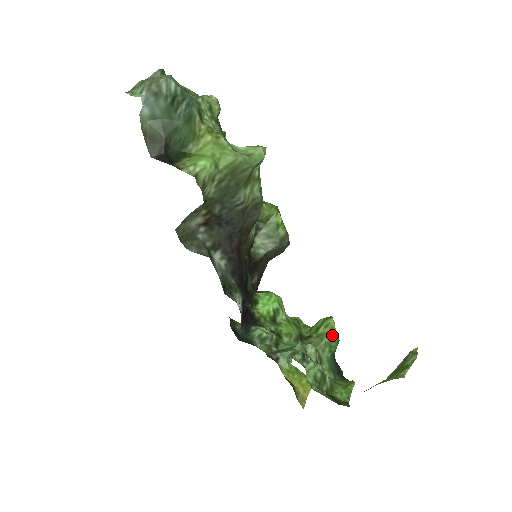
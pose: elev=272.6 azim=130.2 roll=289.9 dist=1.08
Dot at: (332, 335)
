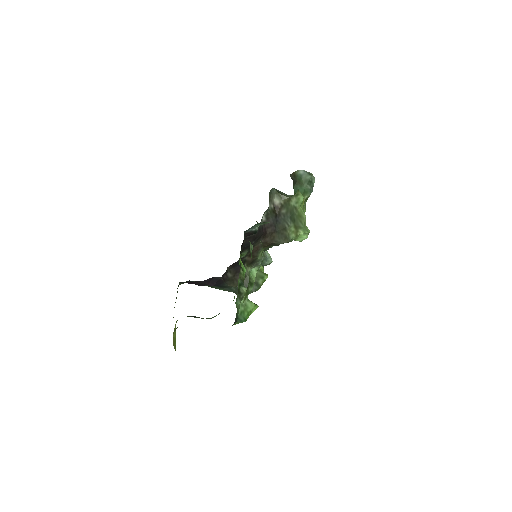
Dot at: (252, 308)
